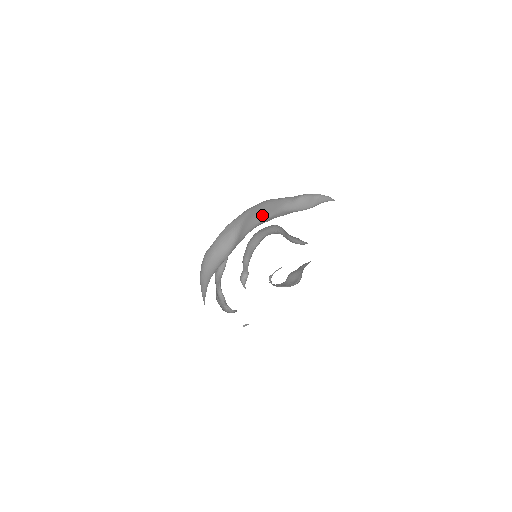
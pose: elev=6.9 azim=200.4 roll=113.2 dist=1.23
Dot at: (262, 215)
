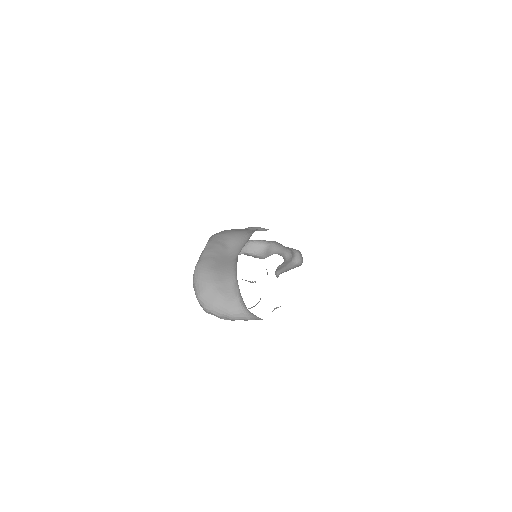
Dot at: (243, 231)
